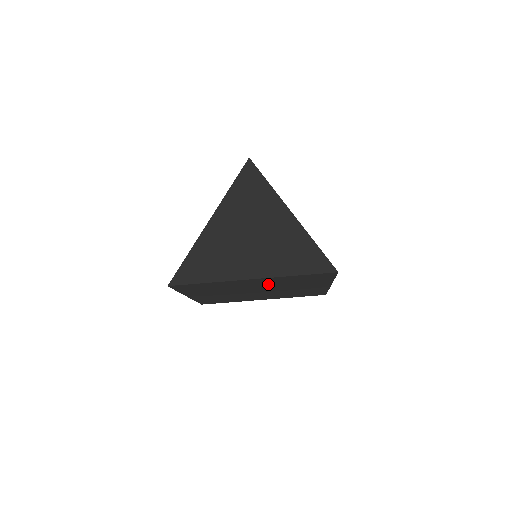
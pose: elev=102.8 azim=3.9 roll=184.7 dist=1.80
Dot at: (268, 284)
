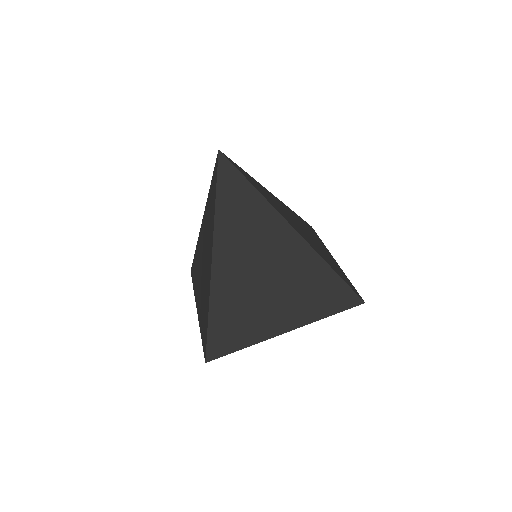
Dot at: occluded
